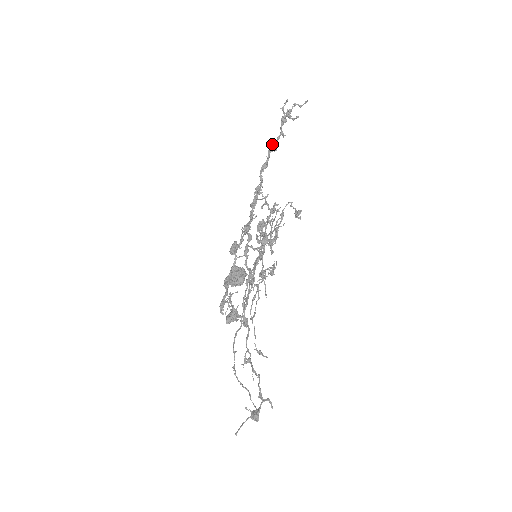
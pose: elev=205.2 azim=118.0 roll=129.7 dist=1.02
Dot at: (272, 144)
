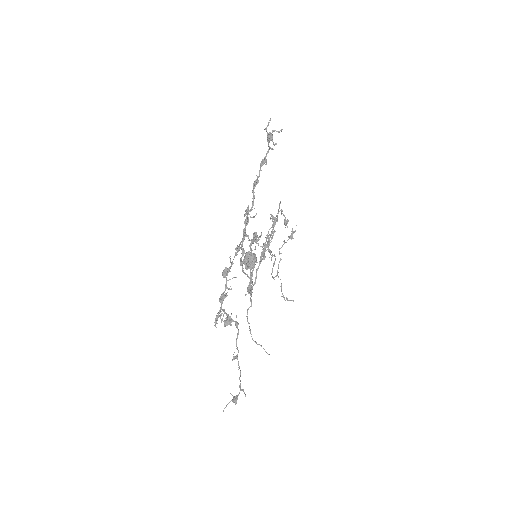
Dot at: (262, 159)
